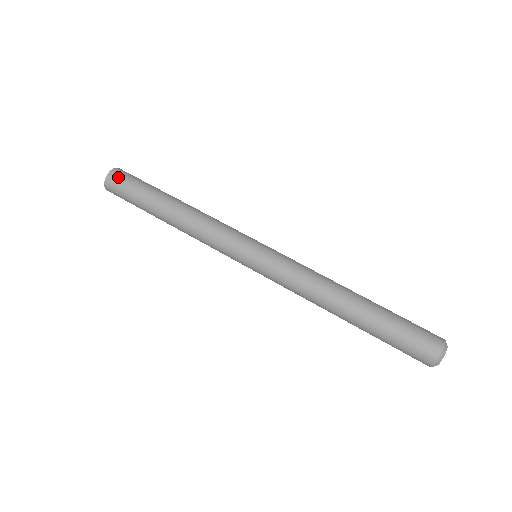
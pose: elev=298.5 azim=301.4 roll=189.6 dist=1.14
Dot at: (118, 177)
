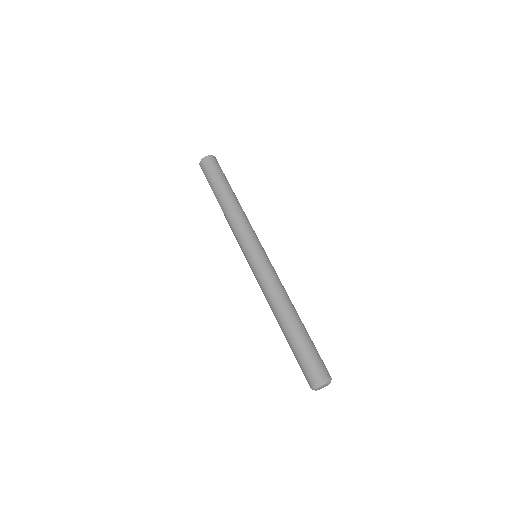
Dot at: (215, 161)
